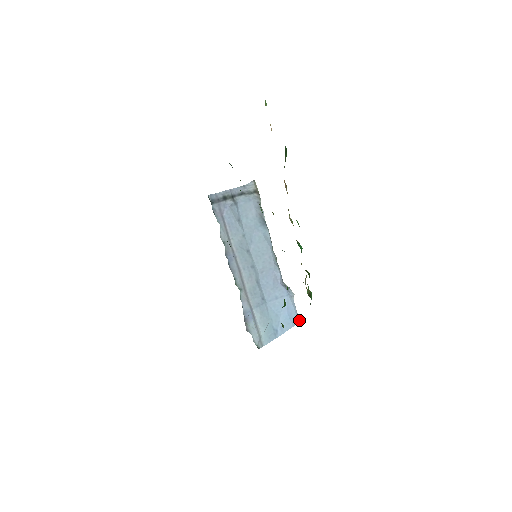
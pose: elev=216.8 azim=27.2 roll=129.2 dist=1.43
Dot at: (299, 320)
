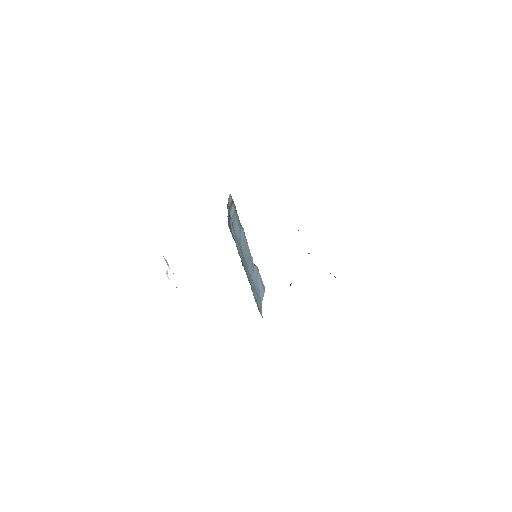
Dot at: (263, 284)
